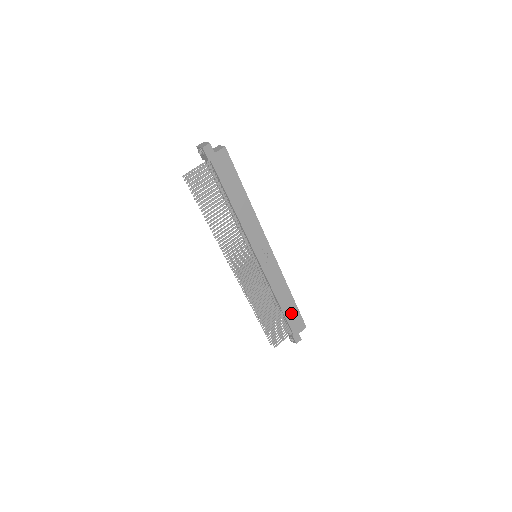
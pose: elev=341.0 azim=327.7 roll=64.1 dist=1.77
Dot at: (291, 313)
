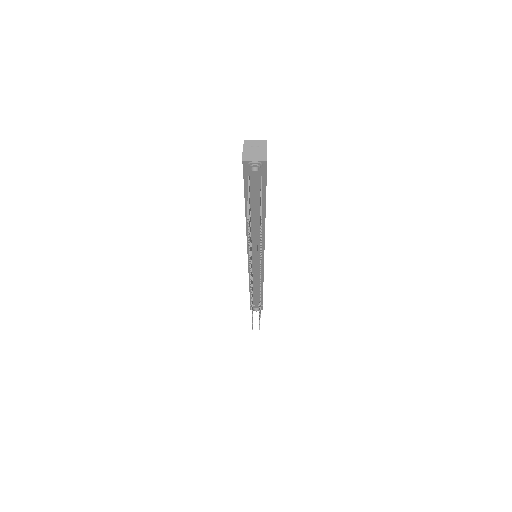
Dot at: occluded
